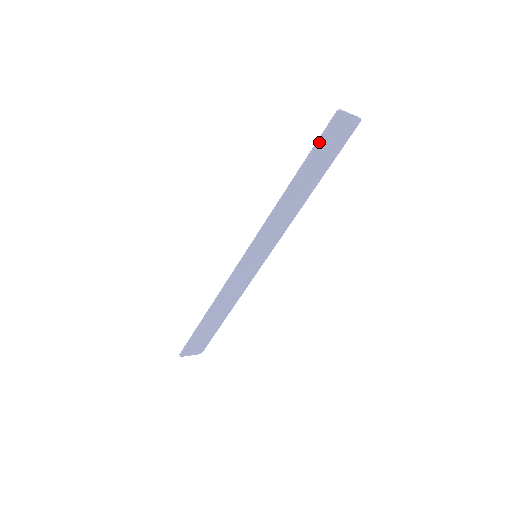
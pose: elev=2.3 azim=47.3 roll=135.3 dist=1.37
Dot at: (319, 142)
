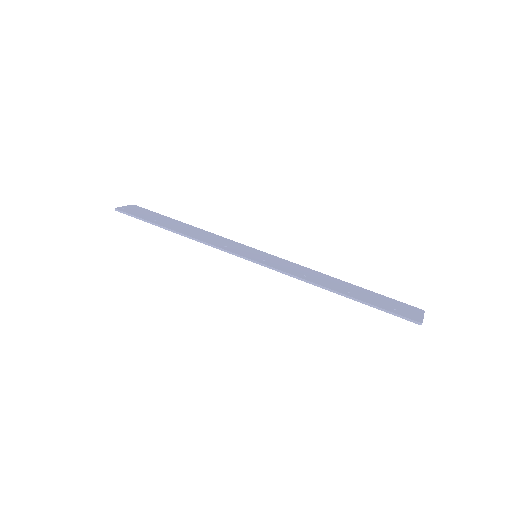
Dot at: (386, 312)
